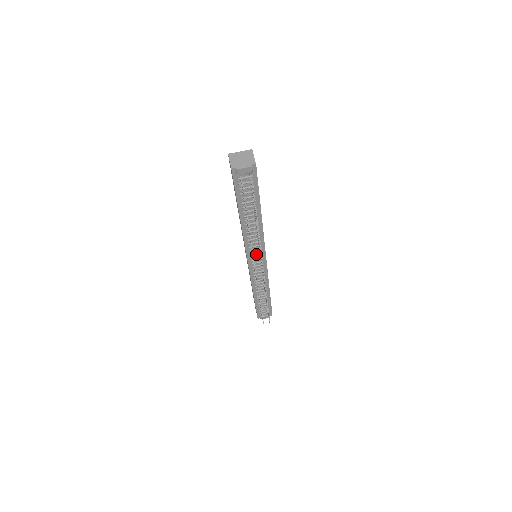
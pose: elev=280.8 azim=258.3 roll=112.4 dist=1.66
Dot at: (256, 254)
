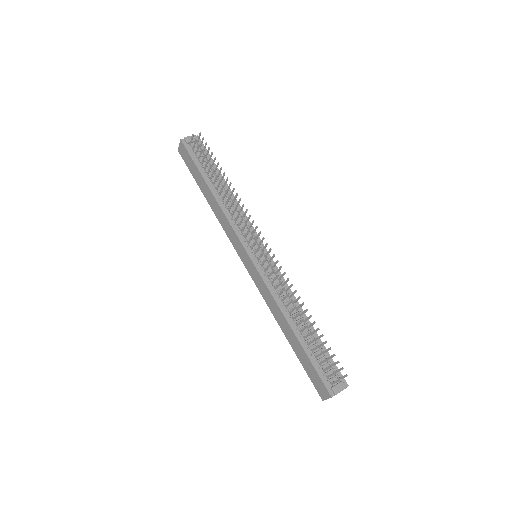
Dot at: (251, 242)
